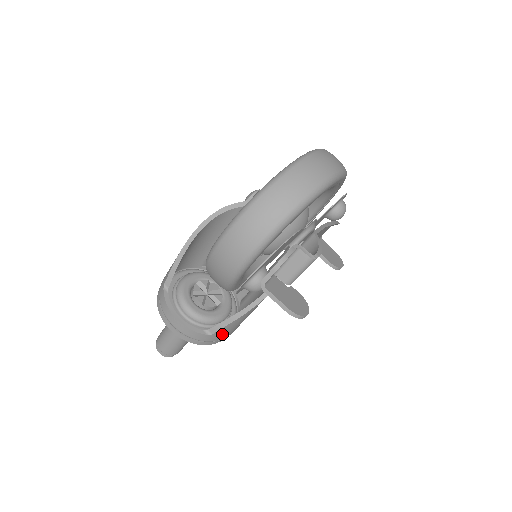
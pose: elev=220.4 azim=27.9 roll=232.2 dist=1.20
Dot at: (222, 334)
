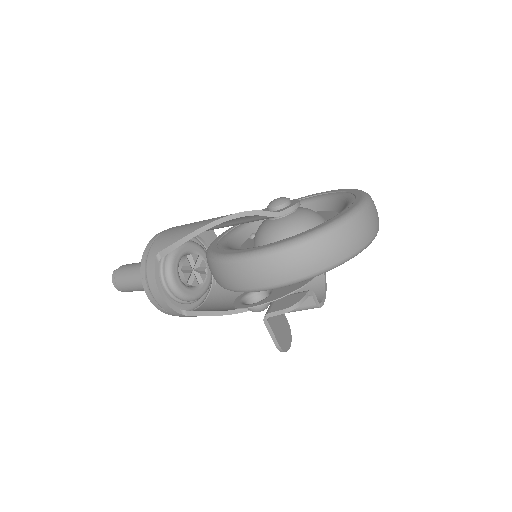
Dot at: (195, 316)
